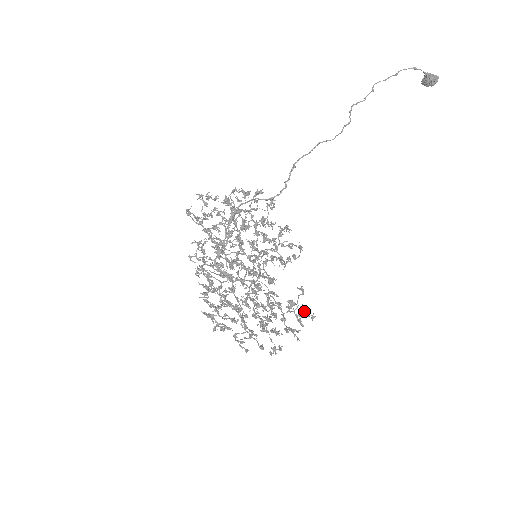
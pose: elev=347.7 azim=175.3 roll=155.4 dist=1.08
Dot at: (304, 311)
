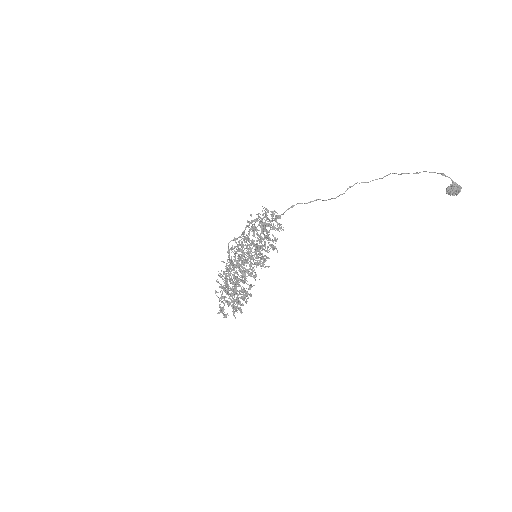
Dot at: (246, 301)
